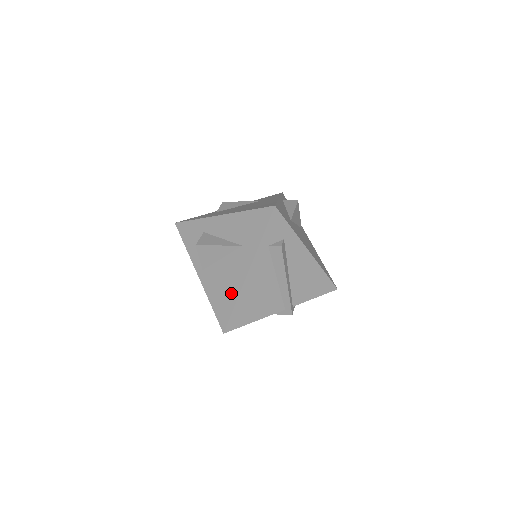
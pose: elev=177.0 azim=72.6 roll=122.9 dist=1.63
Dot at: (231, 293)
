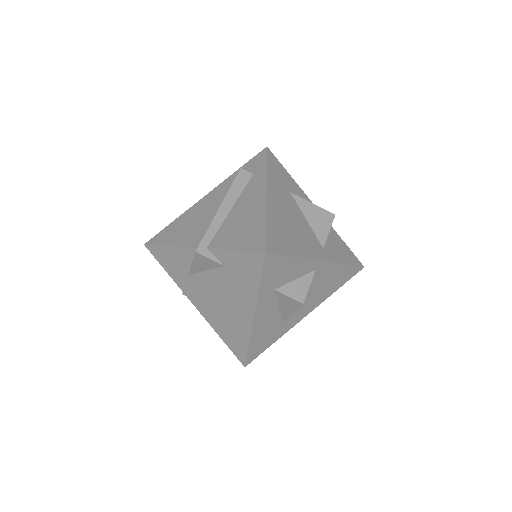
Dot at: occluded
